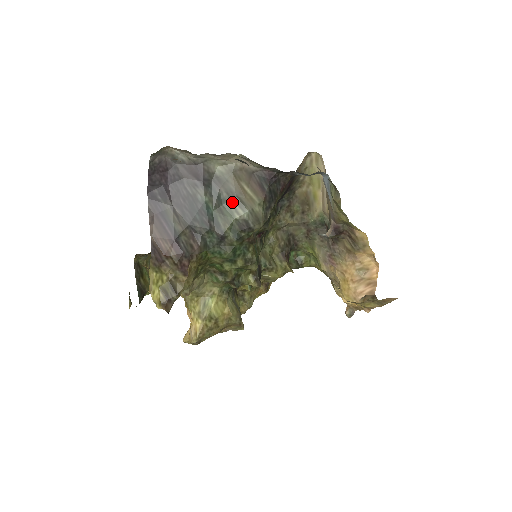
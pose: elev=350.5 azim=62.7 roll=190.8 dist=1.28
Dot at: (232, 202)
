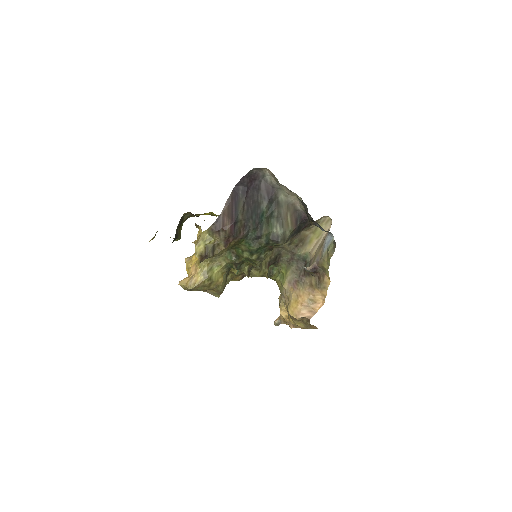
Dot at: (277, 220)
